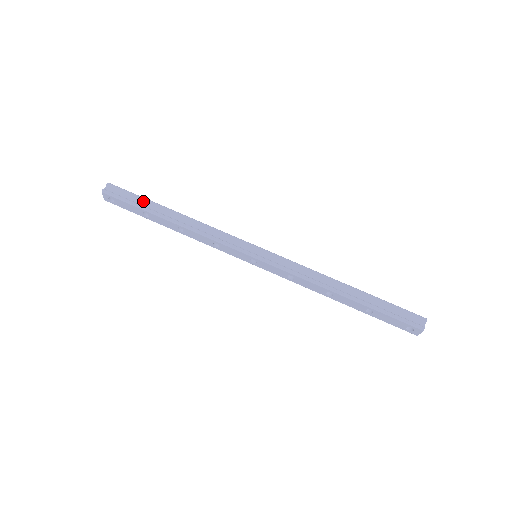
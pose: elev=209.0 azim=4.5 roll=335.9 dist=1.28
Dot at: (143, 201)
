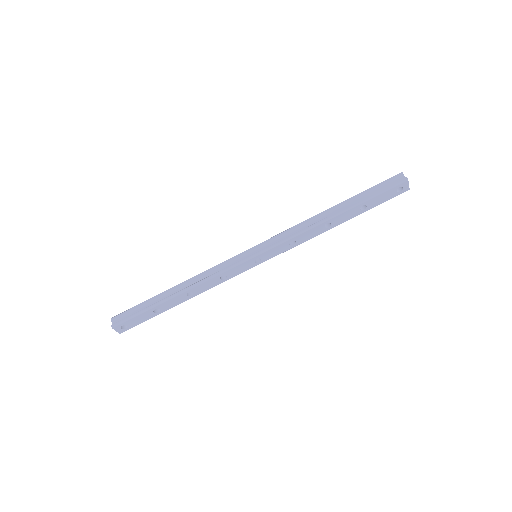
Dot at: (146, 304)
